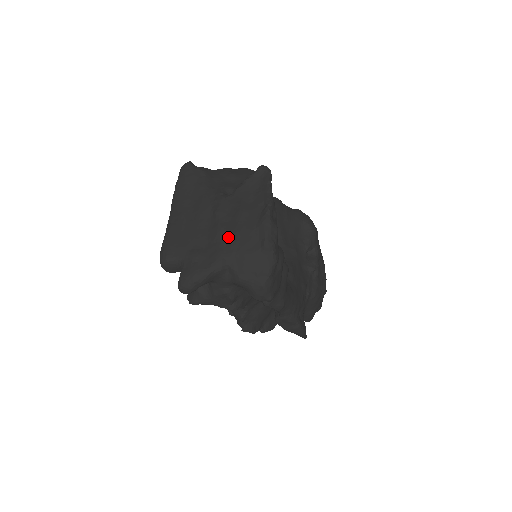
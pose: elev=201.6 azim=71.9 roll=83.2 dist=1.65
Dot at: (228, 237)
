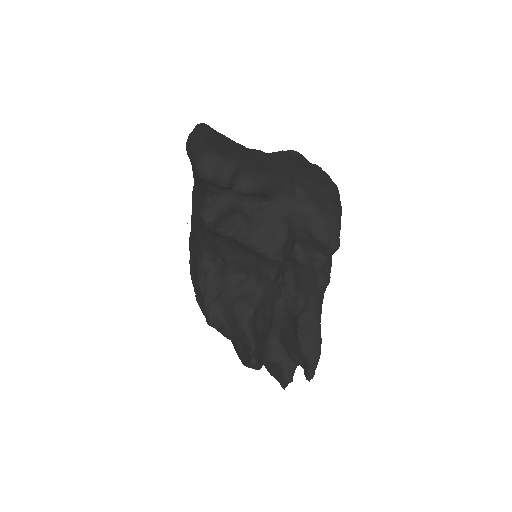
Dot at: (288, 166)
